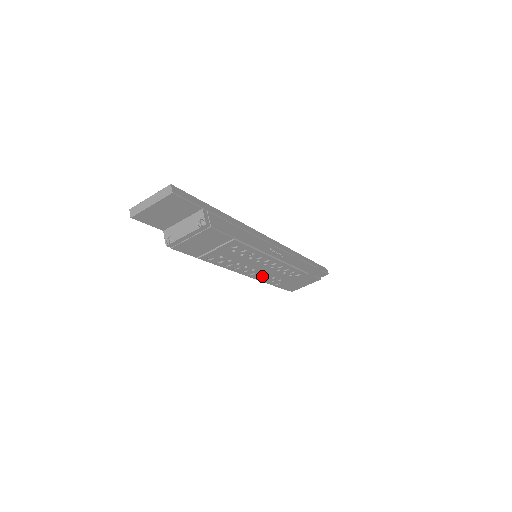
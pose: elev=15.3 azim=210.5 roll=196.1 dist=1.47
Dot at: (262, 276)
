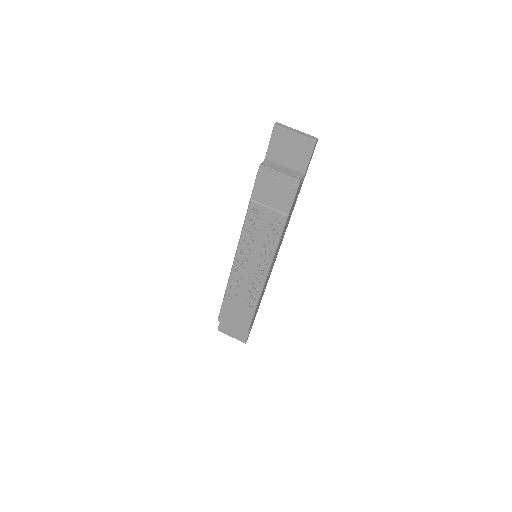
Dot at: (238, 274)
